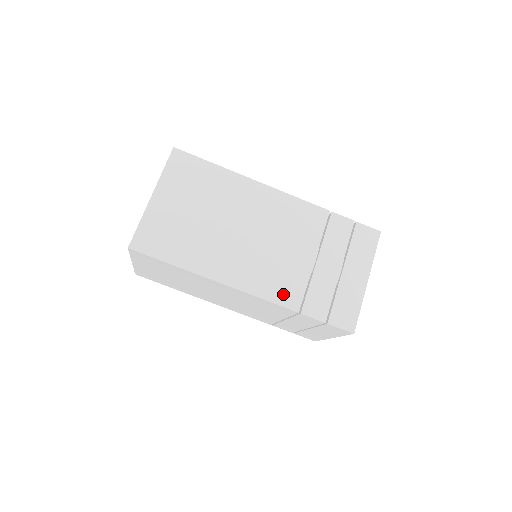
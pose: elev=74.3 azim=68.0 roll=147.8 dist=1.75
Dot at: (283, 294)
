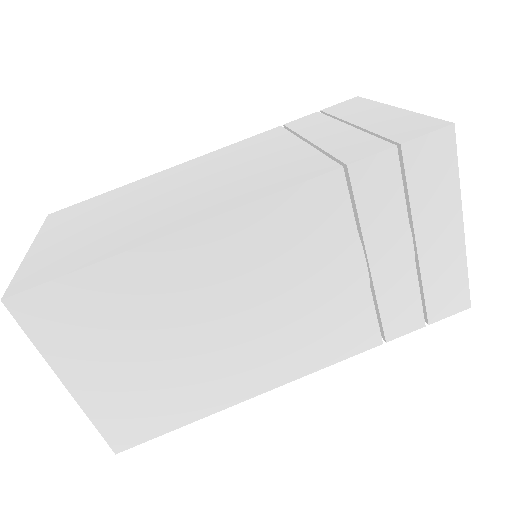
Dot at: (297, 175)
